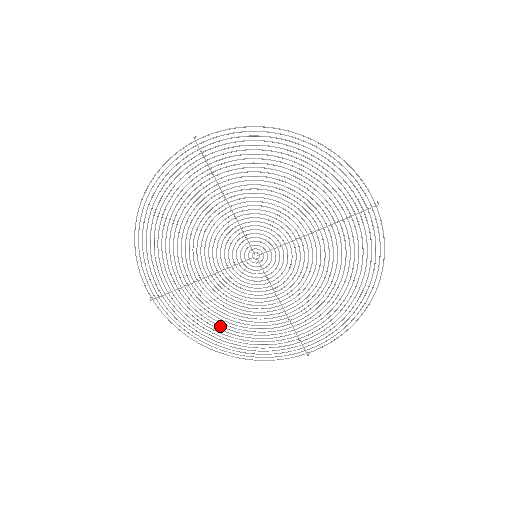
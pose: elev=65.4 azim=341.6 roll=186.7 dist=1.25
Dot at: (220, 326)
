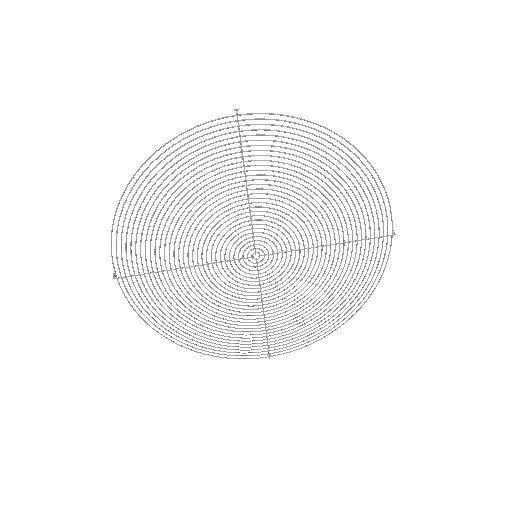
Dot at: (188, 318)
